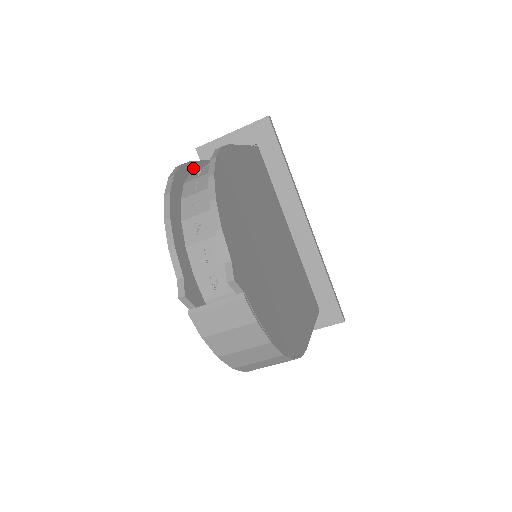
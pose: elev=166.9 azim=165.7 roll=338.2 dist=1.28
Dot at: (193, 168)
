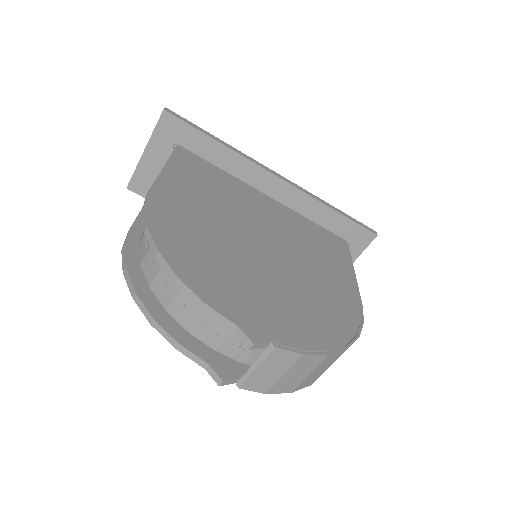
Dot at: (137, 233)
